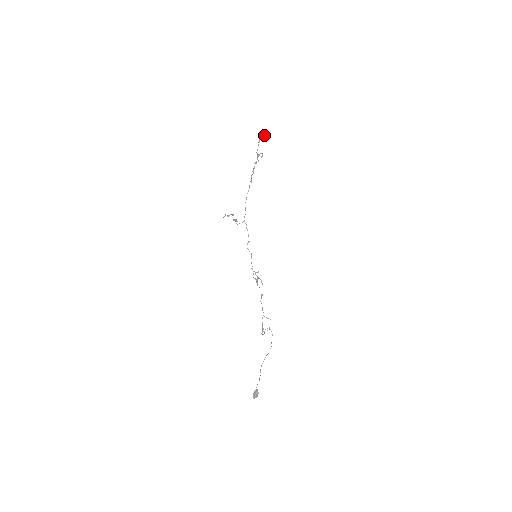
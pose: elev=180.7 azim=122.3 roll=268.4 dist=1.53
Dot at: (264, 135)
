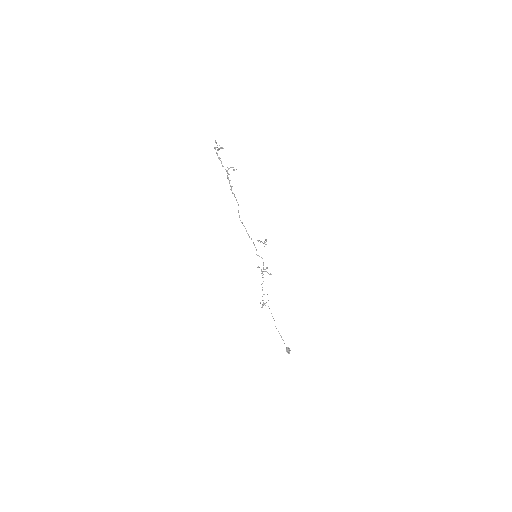
Dot at: (222, 147)
